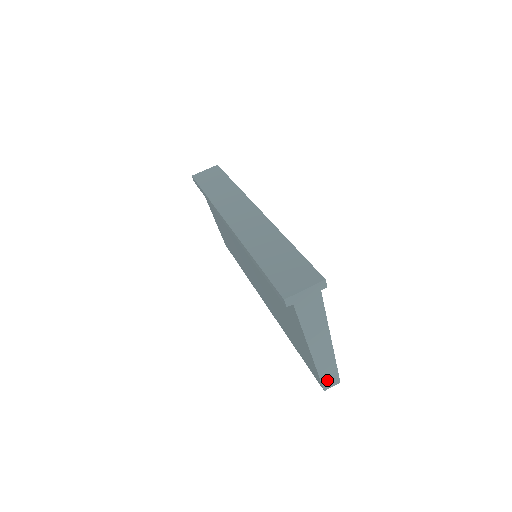
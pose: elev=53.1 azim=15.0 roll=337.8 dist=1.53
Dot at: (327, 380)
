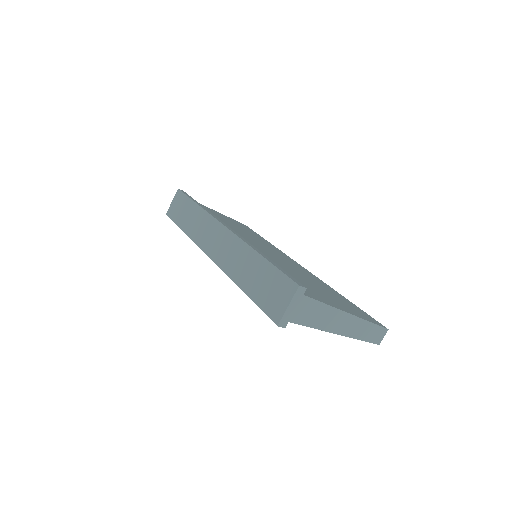
Dot at: (374, 337)
